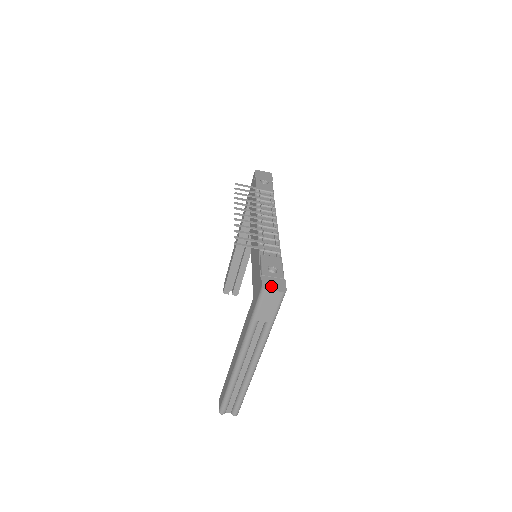
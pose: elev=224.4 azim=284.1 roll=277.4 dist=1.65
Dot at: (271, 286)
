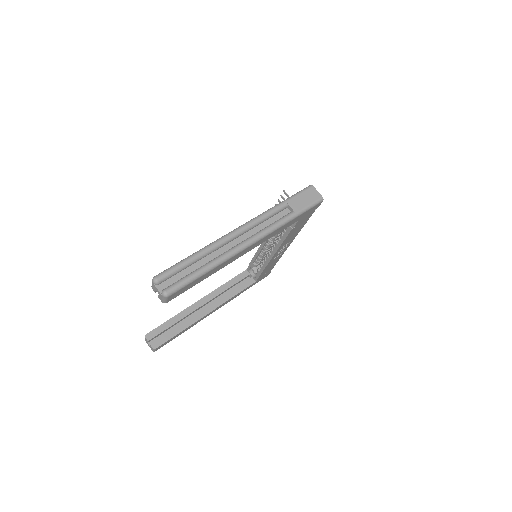
Dot at: occluded
